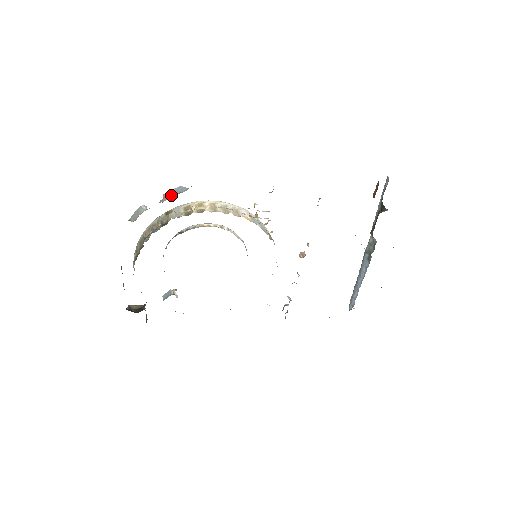
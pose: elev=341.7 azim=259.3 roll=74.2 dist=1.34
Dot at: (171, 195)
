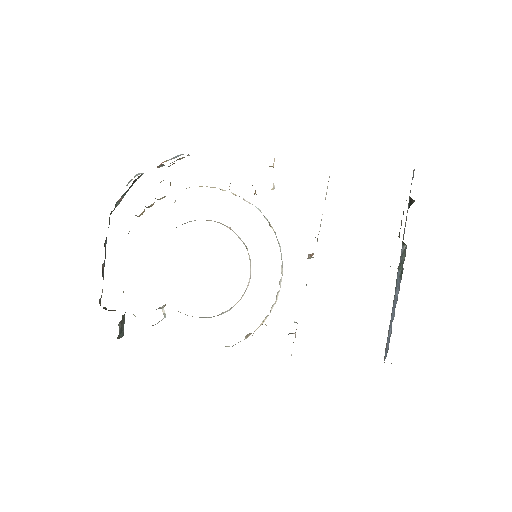
Dot at: occluded
